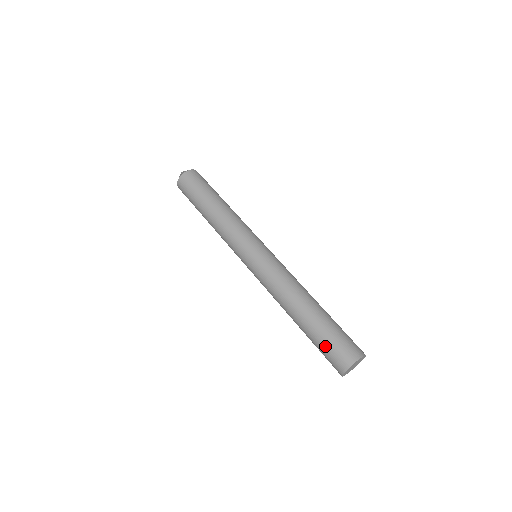
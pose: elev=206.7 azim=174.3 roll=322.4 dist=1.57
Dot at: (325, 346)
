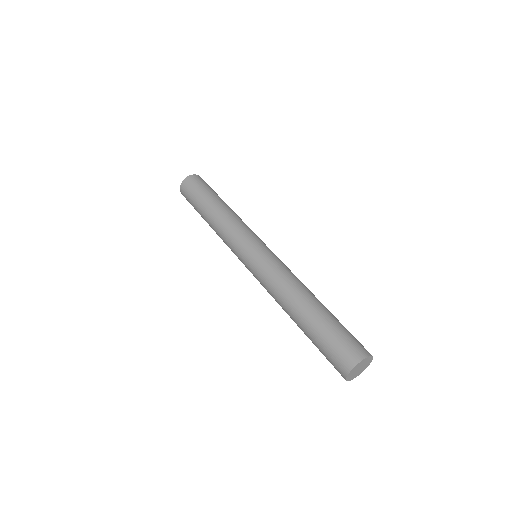
Dot at: (341, 332)
